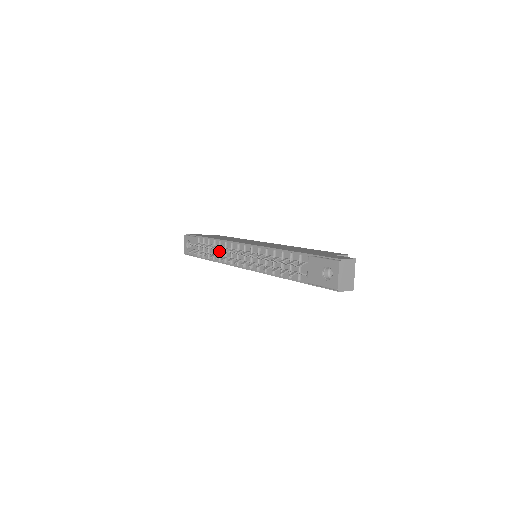
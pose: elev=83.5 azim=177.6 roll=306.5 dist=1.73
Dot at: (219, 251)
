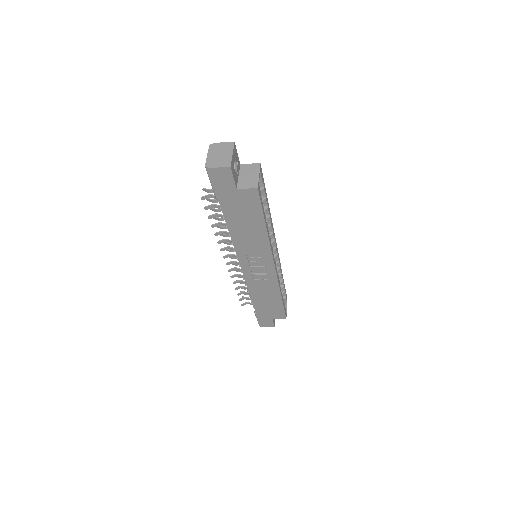
Dot at: occluded
